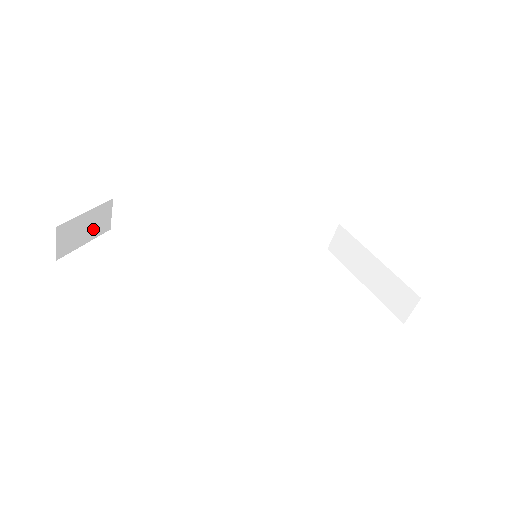
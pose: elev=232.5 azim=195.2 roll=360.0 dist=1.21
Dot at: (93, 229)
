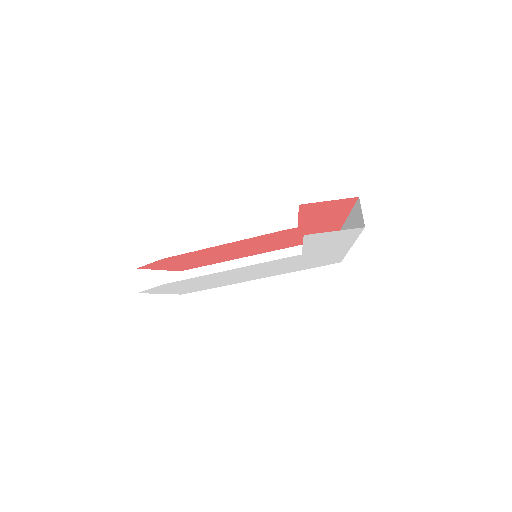
Dot at: occluded
